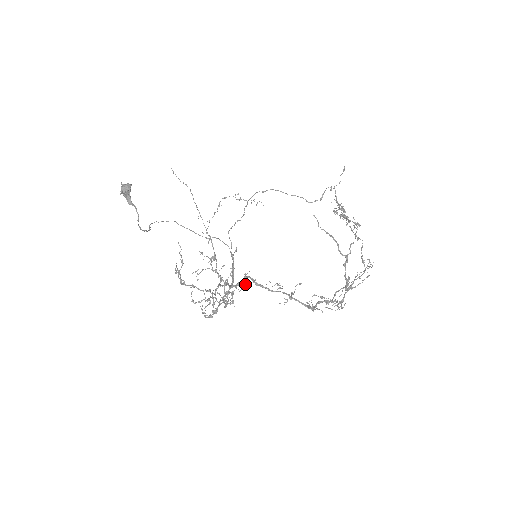
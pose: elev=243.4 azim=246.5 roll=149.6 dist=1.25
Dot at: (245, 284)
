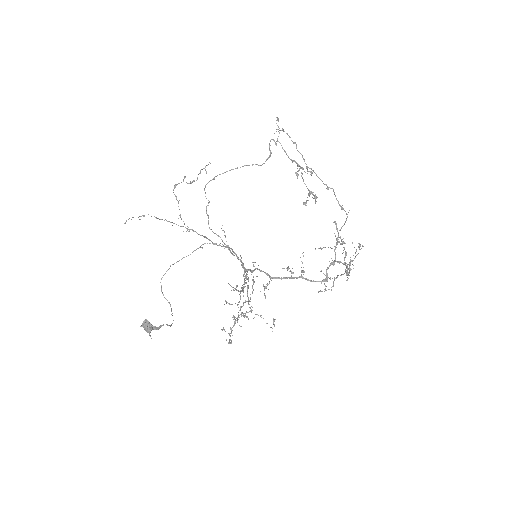
Dot at: (265, 286)
